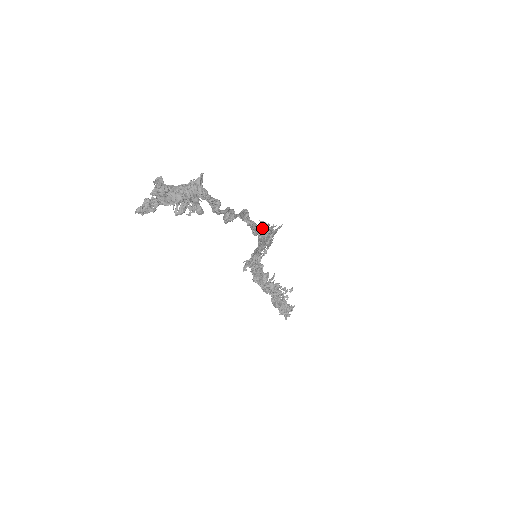
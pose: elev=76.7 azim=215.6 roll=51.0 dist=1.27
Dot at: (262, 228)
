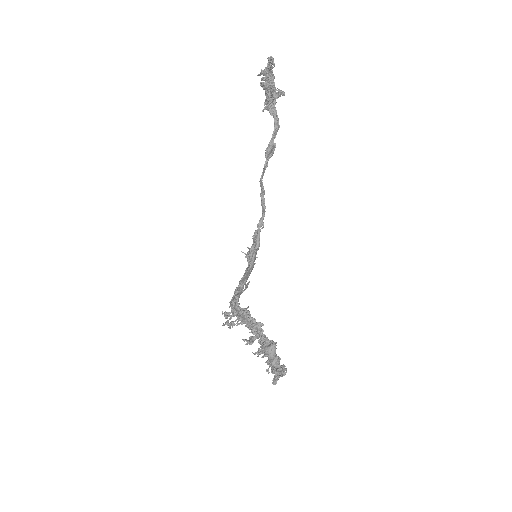
Dot at: (262, 219)
